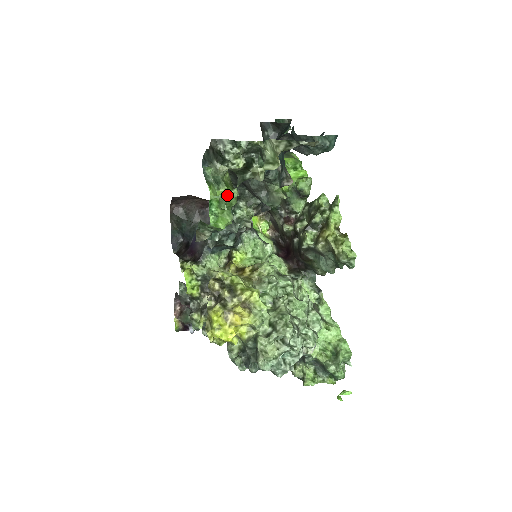
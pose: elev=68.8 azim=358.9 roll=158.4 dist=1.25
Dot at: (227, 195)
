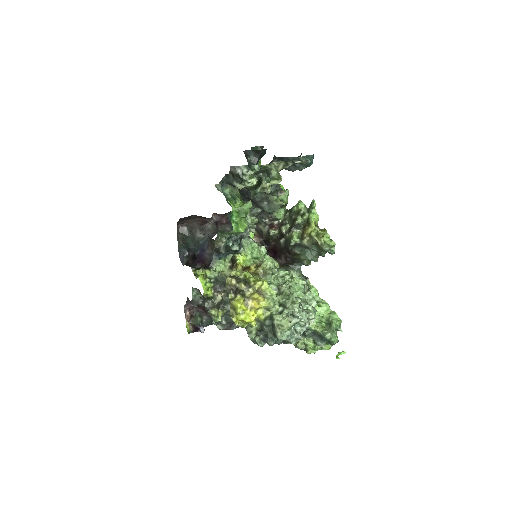
Dot at: (245, 206)
